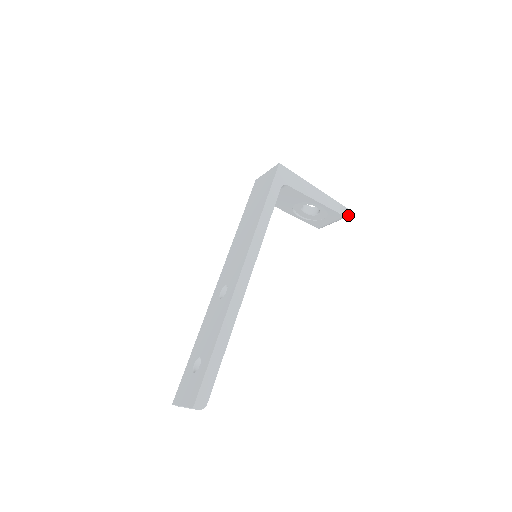
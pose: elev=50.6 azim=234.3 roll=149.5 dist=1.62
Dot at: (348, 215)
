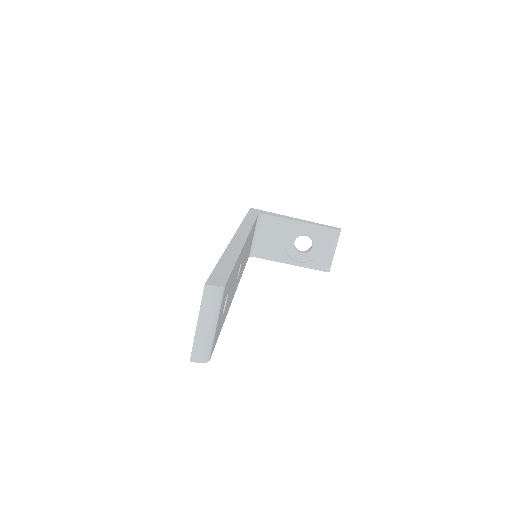
Dot at: (339, 230)
